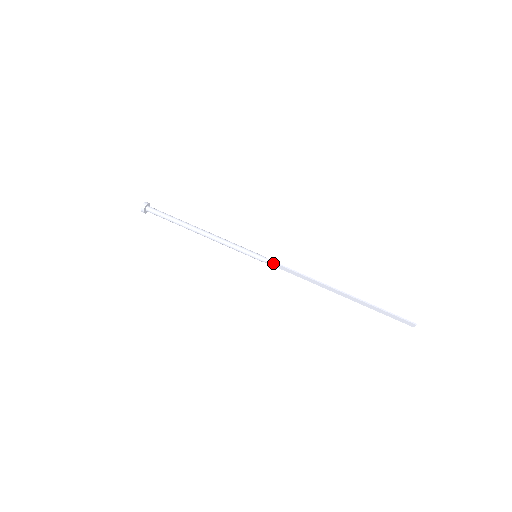
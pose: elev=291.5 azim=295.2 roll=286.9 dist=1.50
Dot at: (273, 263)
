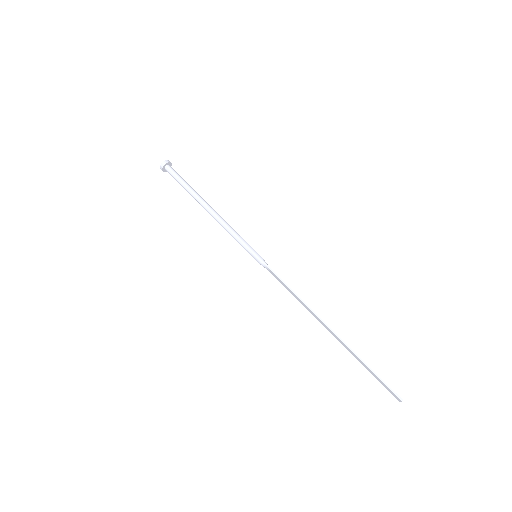
Dot at: (270, 270)
